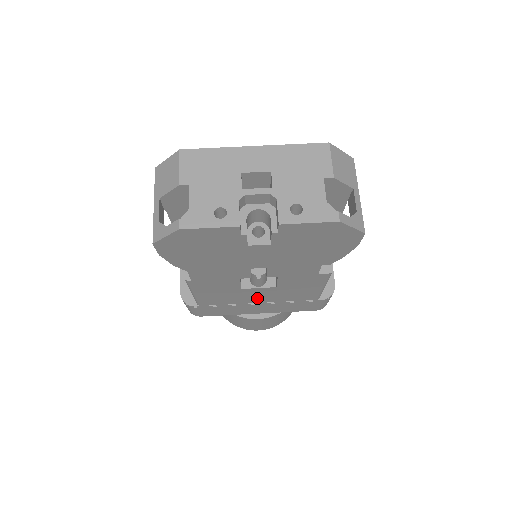
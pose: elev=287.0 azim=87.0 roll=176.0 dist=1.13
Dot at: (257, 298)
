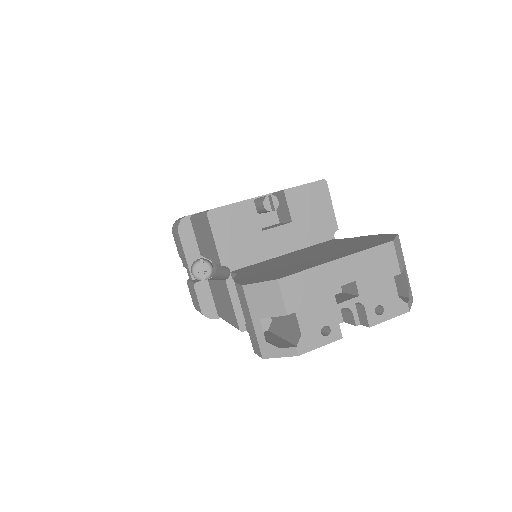
Dot at: occluded
